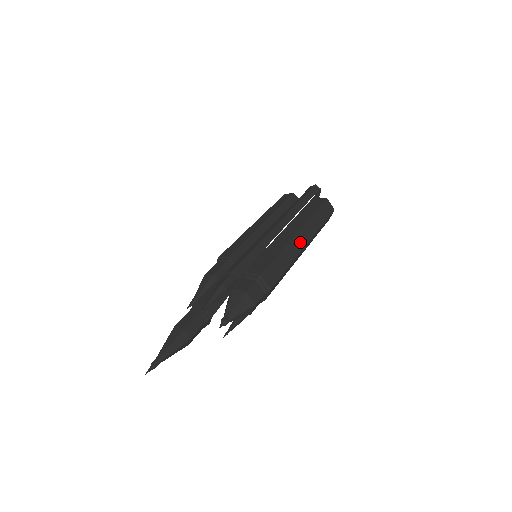
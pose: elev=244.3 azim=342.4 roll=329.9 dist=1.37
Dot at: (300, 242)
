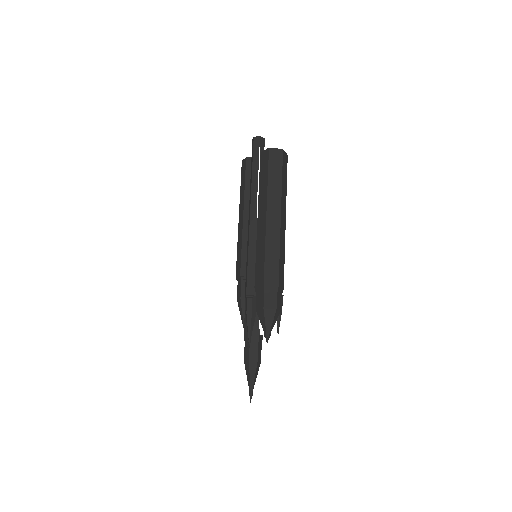
Dot at: (274, 221)
